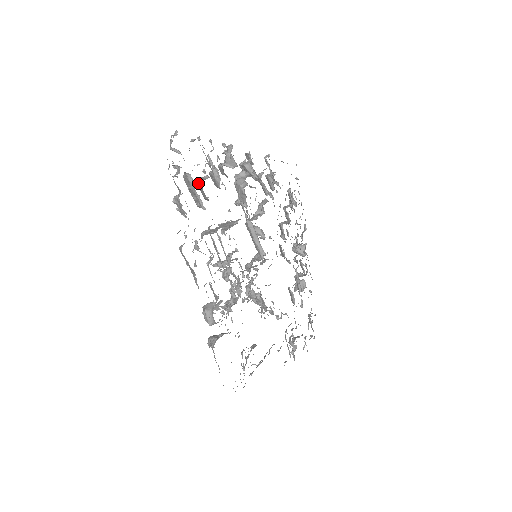
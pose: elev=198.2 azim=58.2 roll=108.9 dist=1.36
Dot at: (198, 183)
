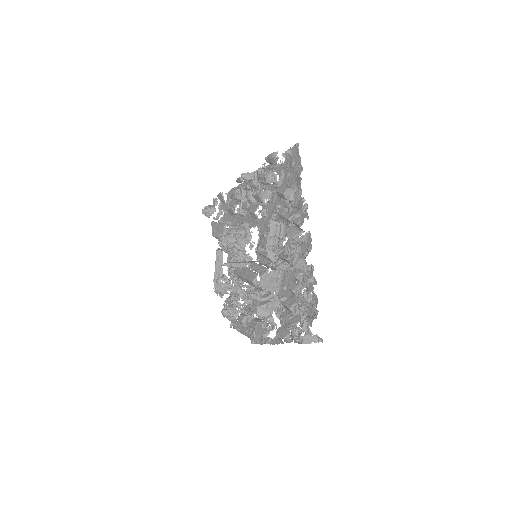
Dot at: (291, 312)
